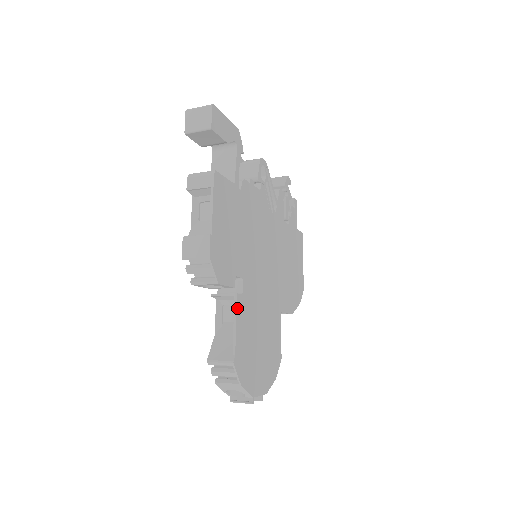
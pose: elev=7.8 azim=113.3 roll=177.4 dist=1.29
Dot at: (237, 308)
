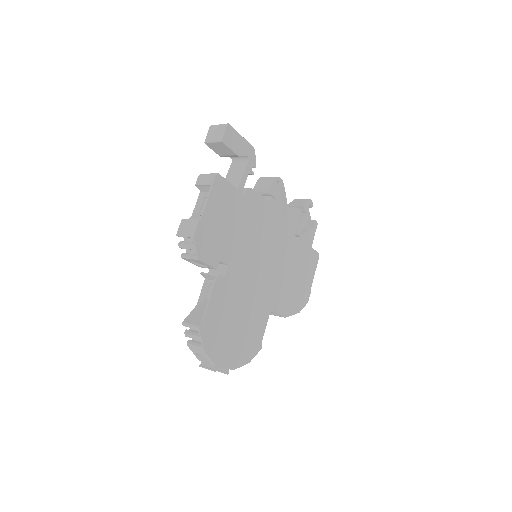
Dot at: (215, 286)
